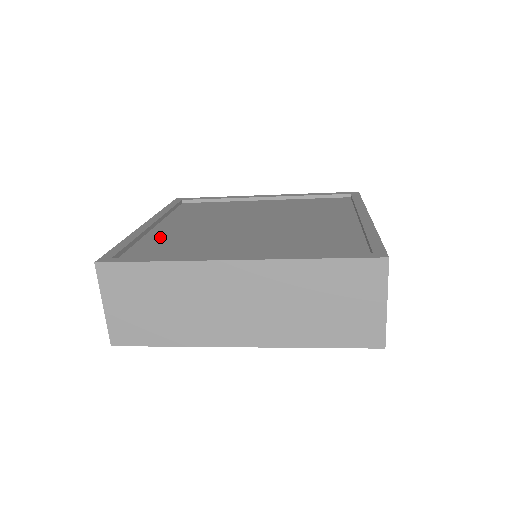
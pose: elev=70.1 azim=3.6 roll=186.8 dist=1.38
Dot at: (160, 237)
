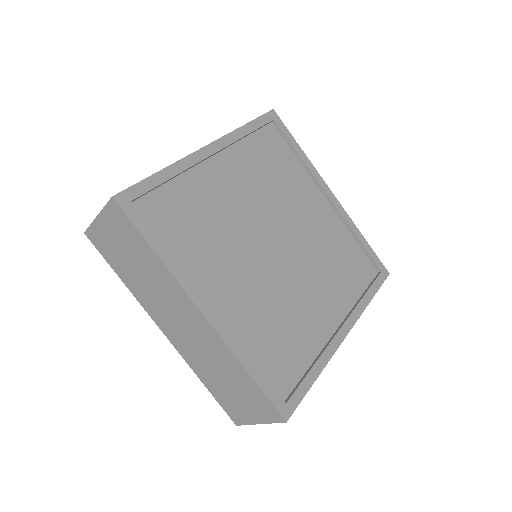
Dot at: (197, 189)
